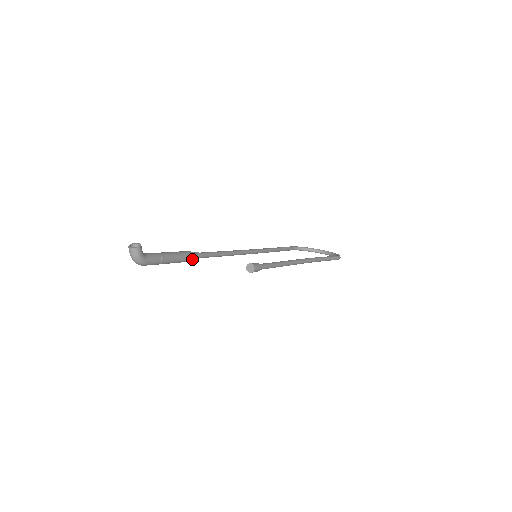
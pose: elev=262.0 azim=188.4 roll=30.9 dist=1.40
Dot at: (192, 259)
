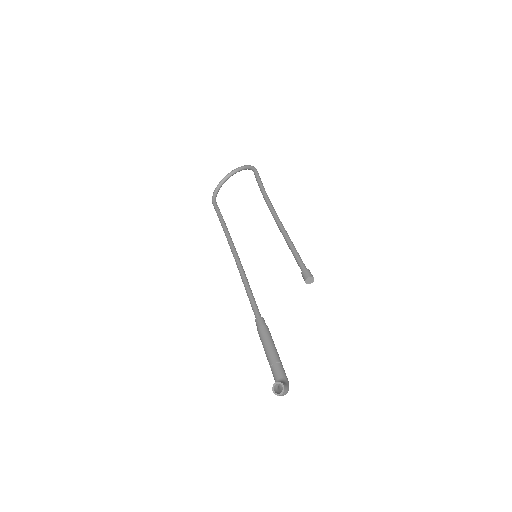
Dot at: (267, 327)
